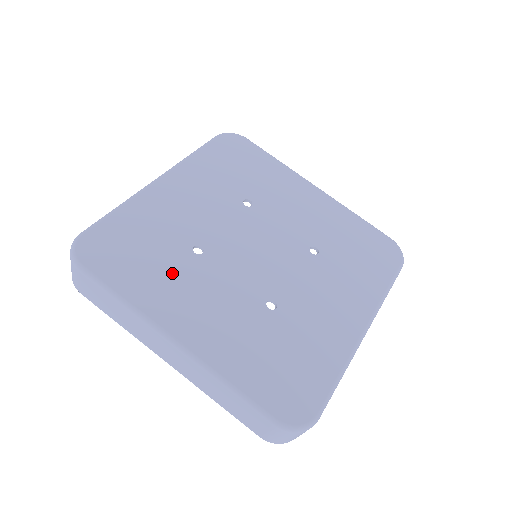
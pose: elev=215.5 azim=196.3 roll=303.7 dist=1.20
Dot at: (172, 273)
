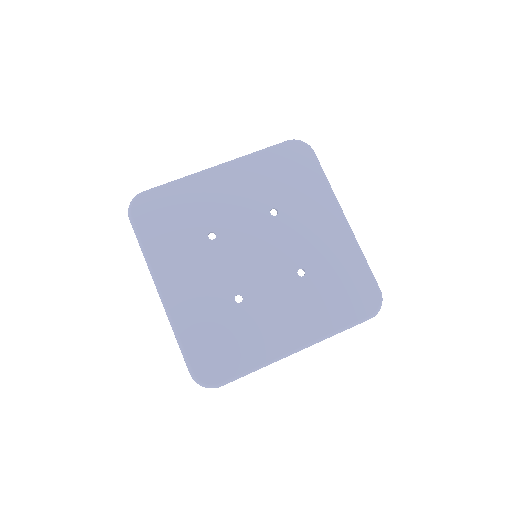
Dot at: (184, 246)
